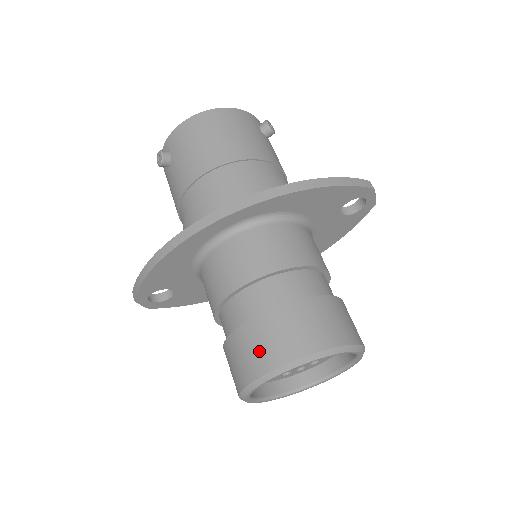
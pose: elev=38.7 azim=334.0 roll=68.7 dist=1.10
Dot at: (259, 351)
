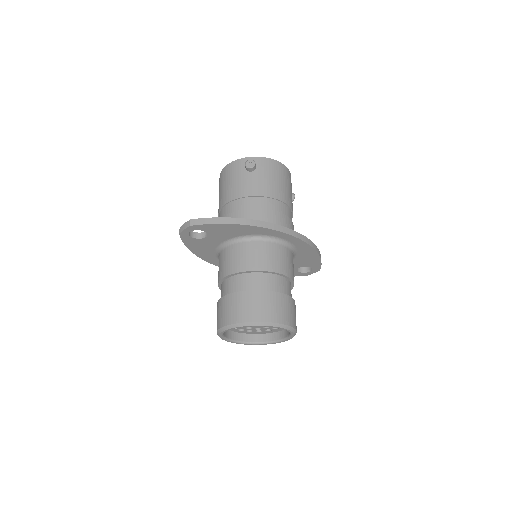
Dot at: (271, 309)
